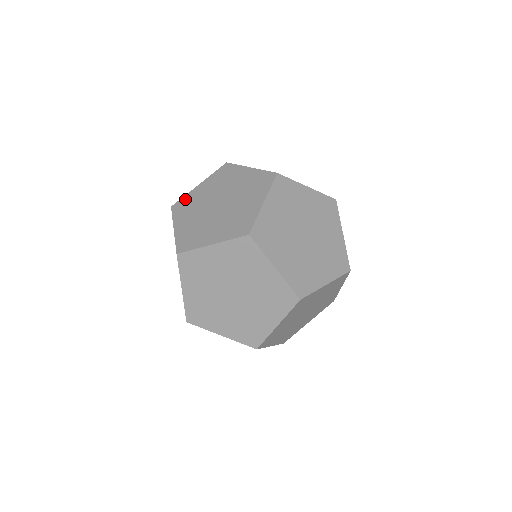
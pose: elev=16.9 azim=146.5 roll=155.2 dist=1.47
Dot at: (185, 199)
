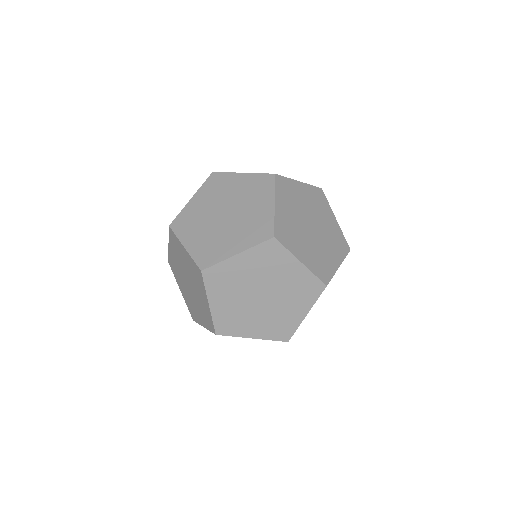
Dot at: occluded
